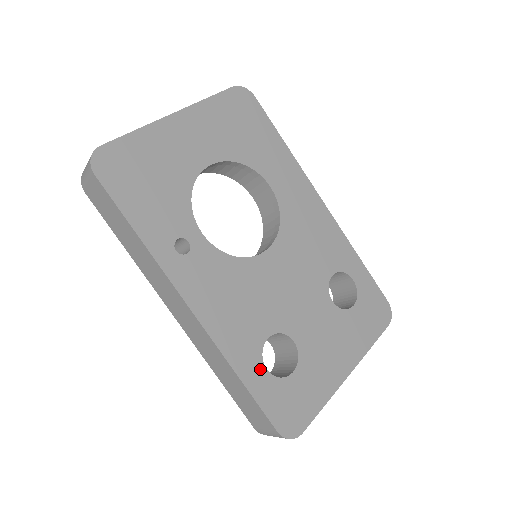
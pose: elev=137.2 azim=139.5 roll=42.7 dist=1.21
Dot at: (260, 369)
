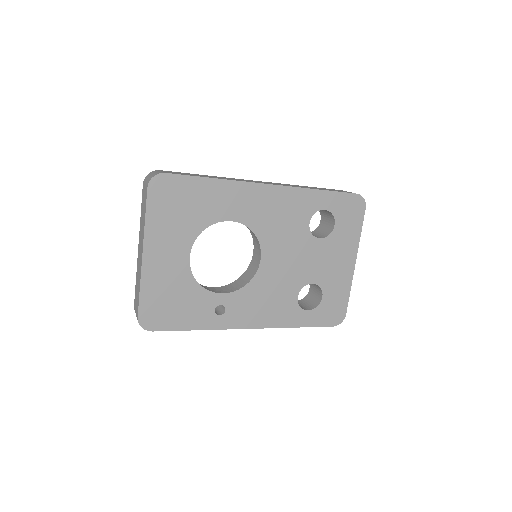
Dot at: (304, 314)
